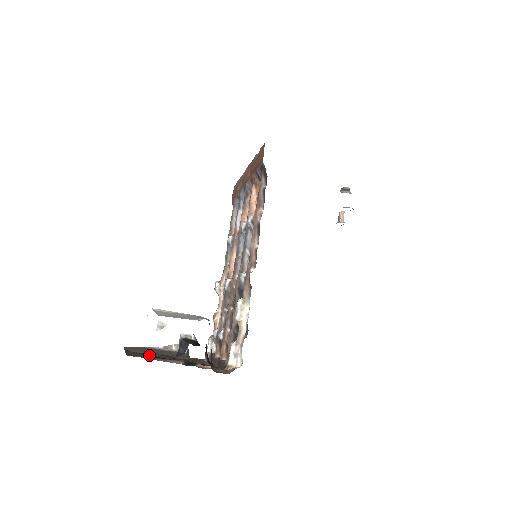
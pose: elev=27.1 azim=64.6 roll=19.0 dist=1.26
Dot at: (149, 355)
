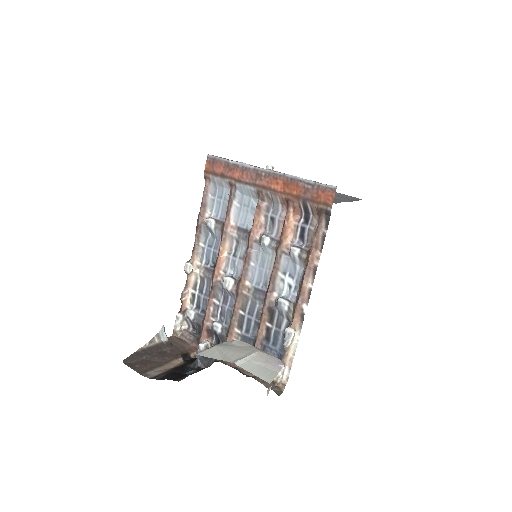
Dot at: (152, 362)
